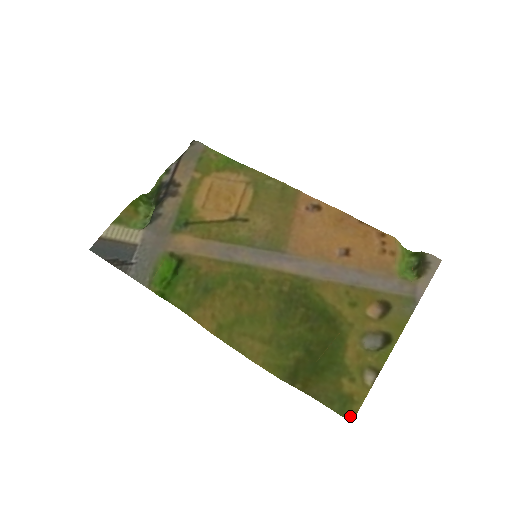
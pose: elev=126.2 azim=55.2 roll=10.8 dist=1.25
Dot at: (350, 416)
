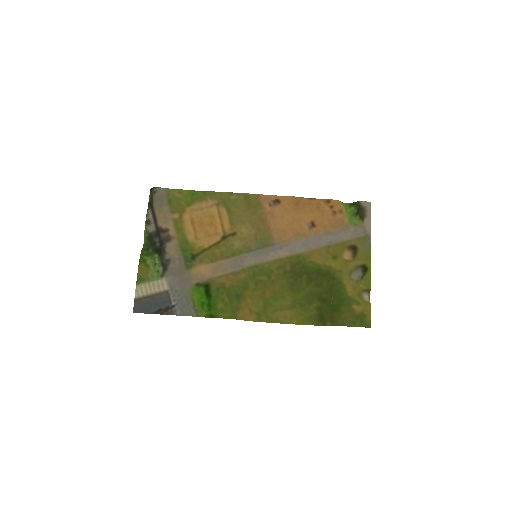
Dot at: (368, 325)
